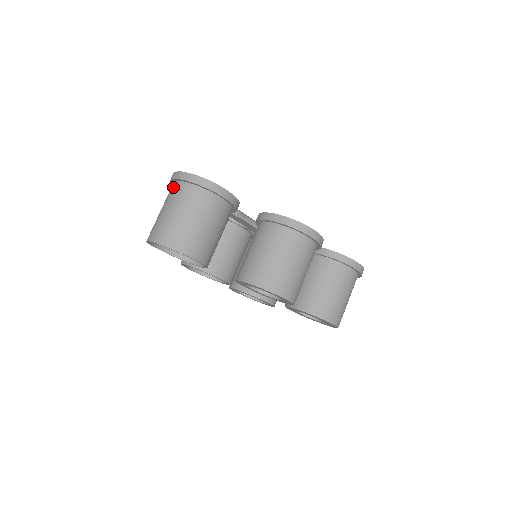
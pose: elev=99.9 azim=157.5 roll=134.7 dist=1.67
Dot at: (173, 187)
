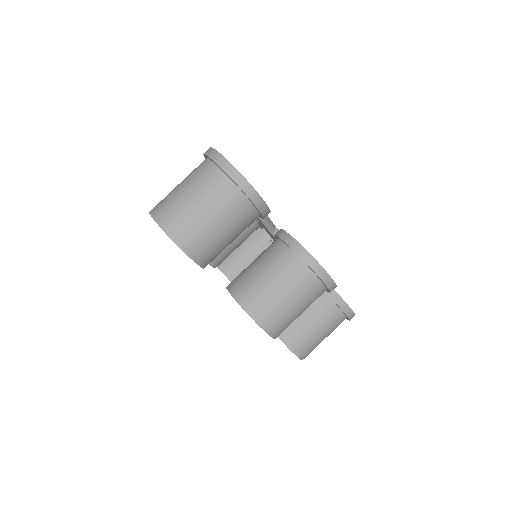
Dot at: (206, 167)
